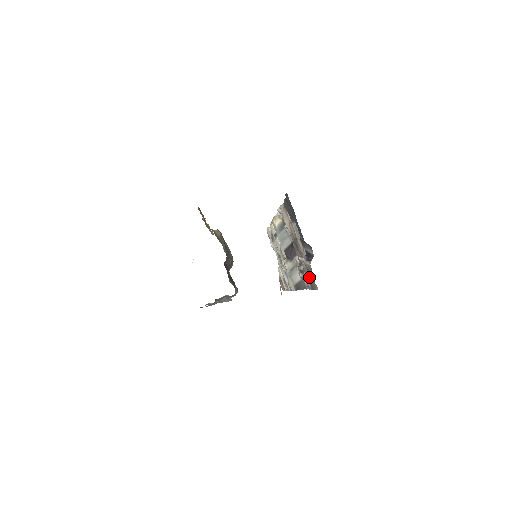
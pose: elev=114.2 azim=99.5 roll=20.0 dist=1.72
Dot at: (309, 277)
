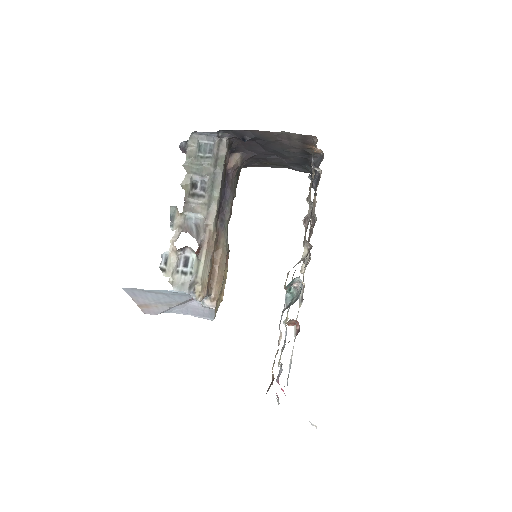
Dot at: (312, 170)
